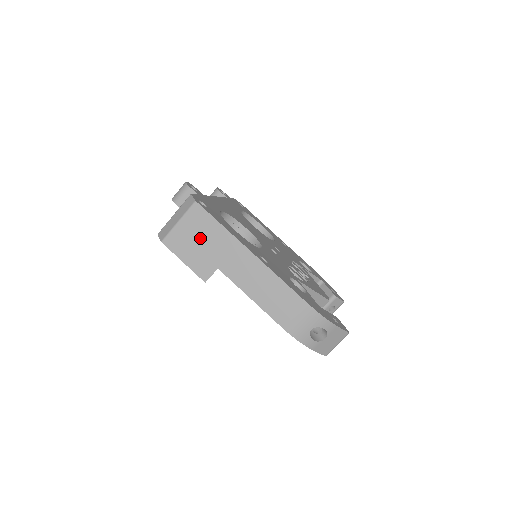
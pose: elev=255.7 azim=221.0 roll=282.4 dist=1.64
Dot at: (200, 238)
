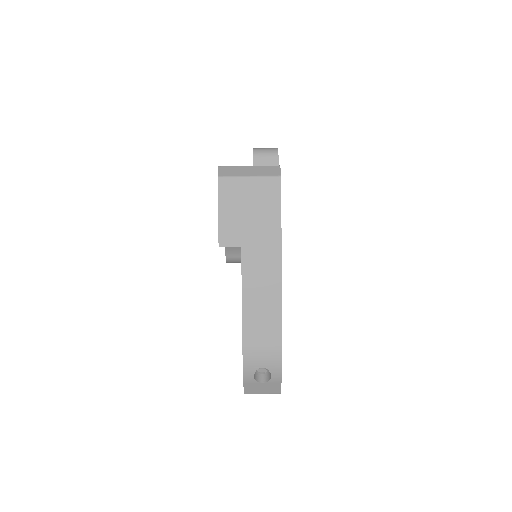
Dot at: (253, 208)
